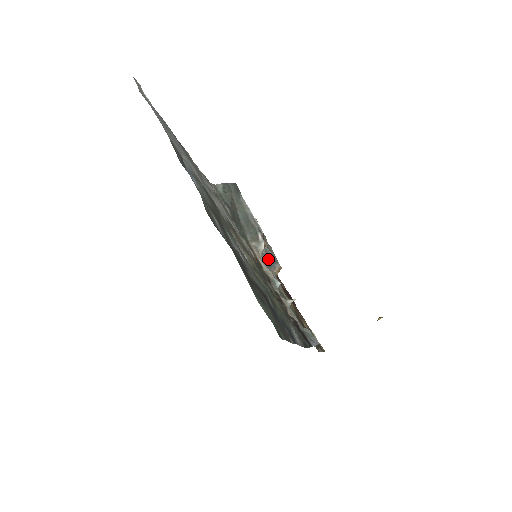
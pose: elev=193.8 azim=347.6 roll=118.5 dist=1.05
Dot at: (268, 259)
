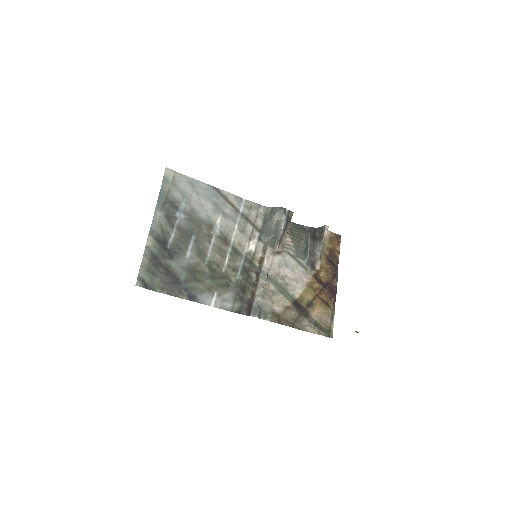
Dot at: (308, 261)
